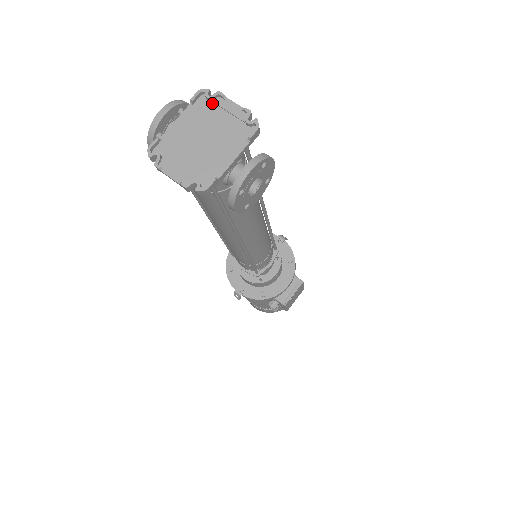
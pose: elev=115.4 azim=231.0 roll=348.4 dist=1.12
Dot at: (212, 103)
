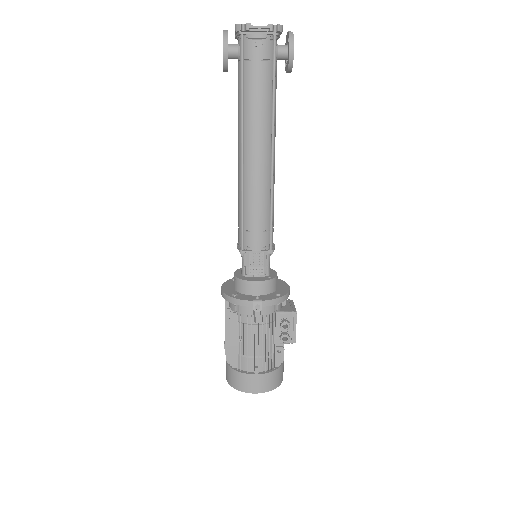
Dot at: occluded
